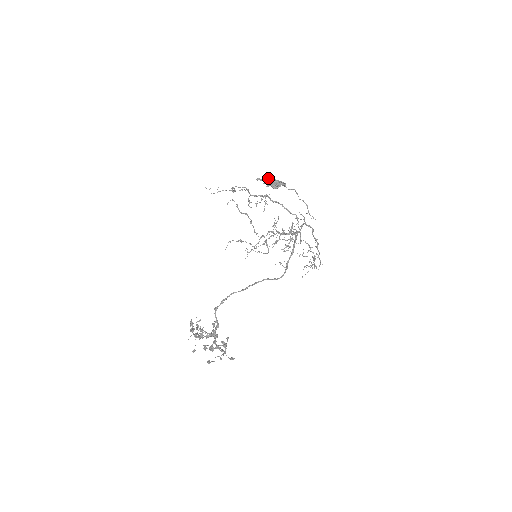
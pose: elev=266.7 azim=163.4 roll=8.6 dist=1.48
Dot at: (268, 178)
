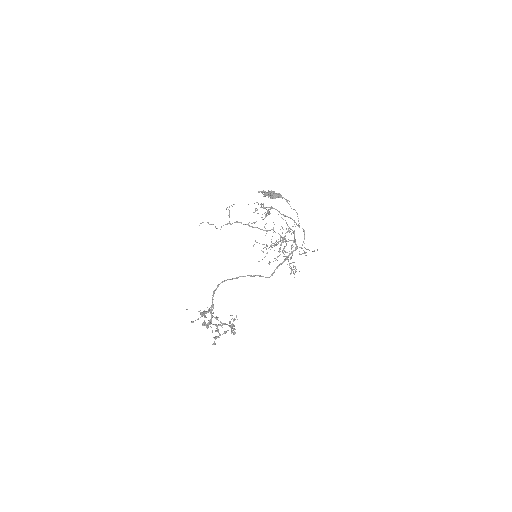
Dot at: occluded
